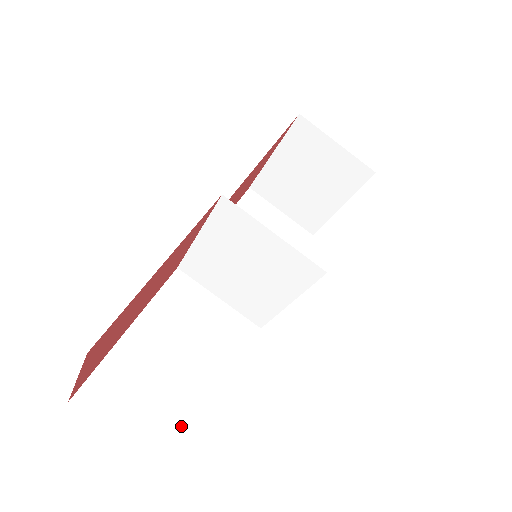
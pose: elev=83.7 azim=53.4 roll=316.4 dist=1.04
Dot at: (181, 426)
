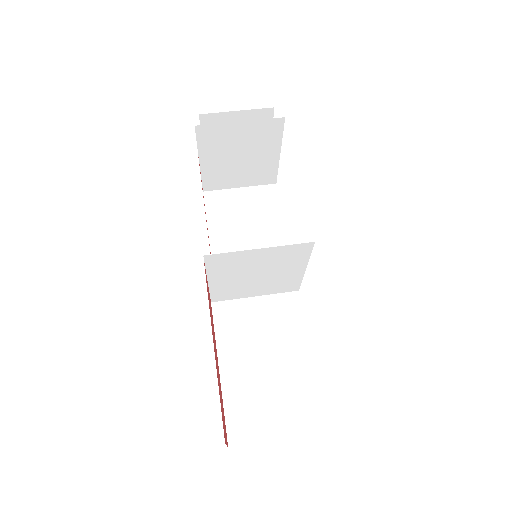
Dot at: (304, 401)
